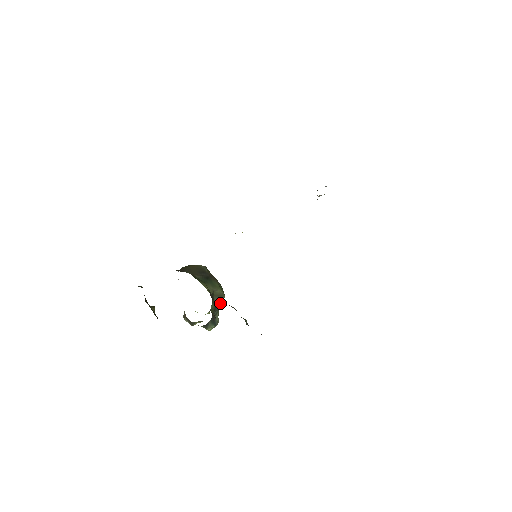
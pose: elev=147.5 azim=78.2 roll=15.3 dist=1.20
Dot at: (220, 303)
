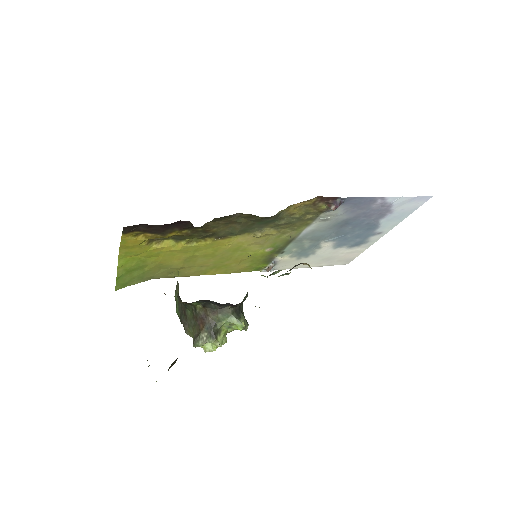
Dot at: occluded
